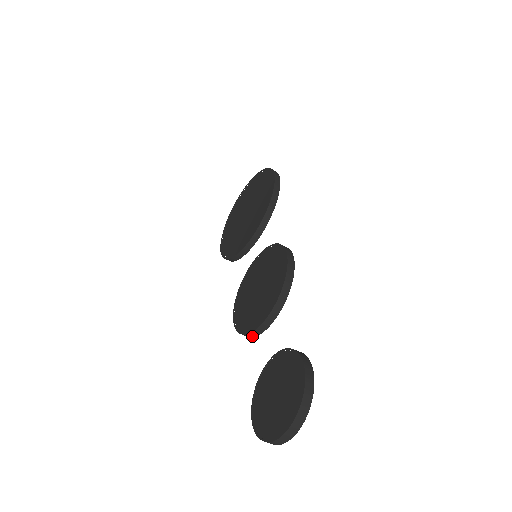
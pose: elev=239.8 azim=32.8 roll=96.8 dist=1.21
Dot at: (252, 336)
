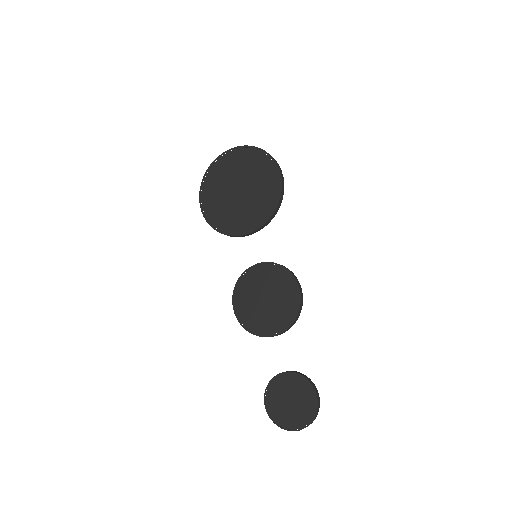
Dot at: (255, 334)
